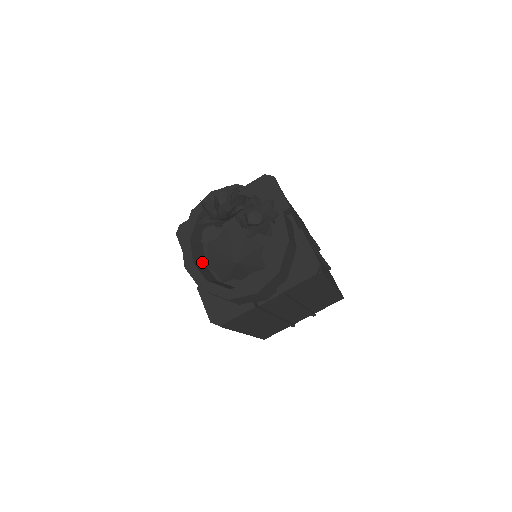
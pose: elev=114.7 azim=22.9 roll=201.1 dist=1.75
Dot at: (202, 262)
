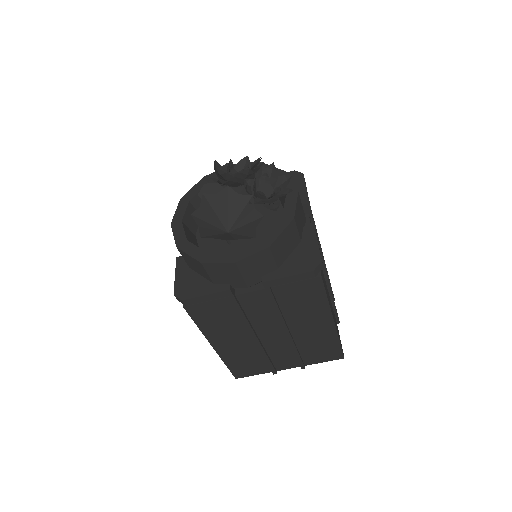
Dot at: (193, 230)
